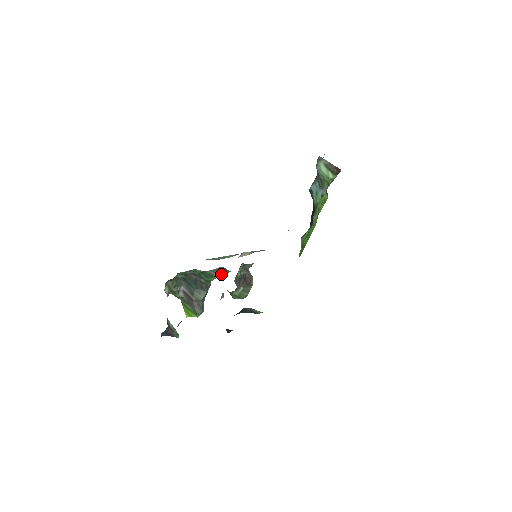
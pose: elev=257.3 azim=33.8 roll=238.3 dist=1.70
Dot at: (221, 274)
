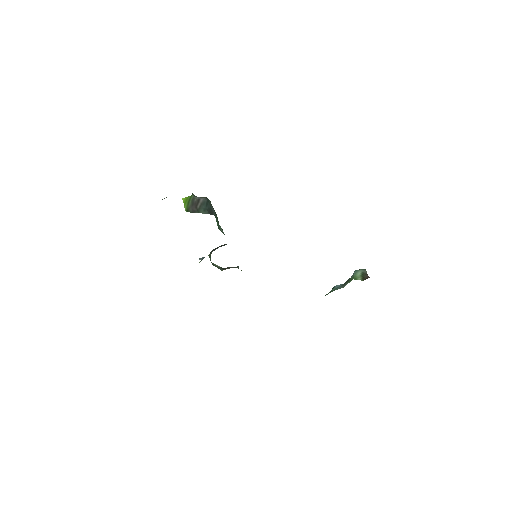
Dot at: occluded
